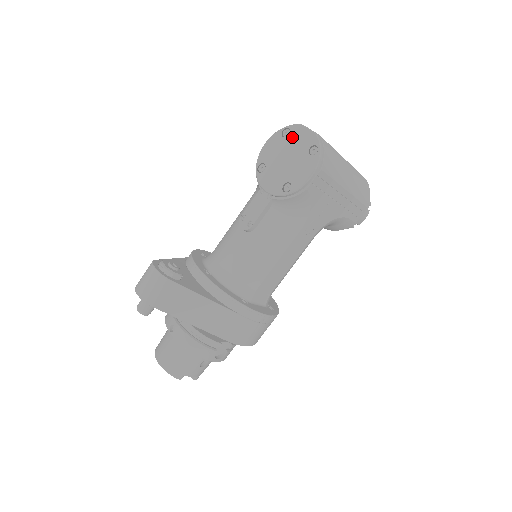
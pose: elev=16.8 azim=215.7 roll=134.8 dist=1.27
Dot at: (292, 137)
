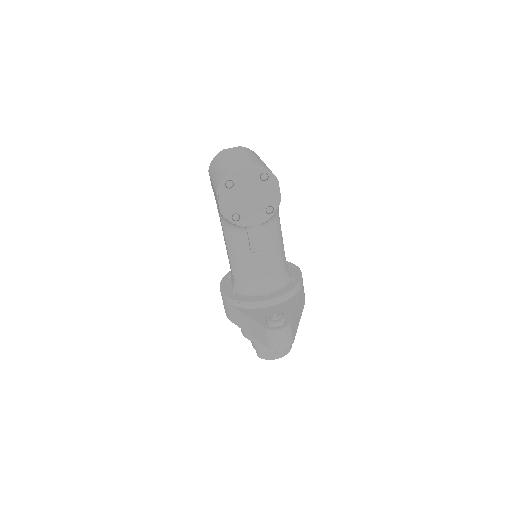
Dot at: (238, 183)
